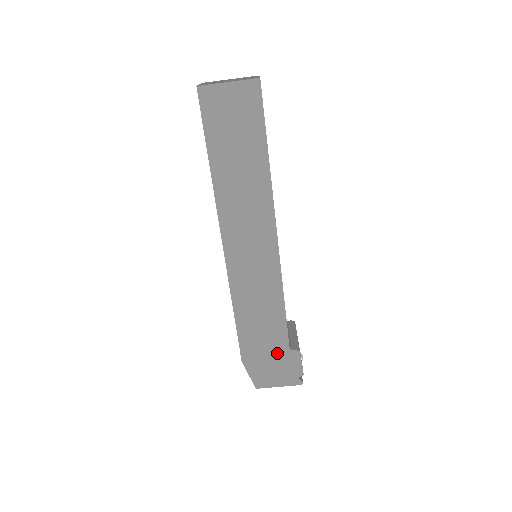
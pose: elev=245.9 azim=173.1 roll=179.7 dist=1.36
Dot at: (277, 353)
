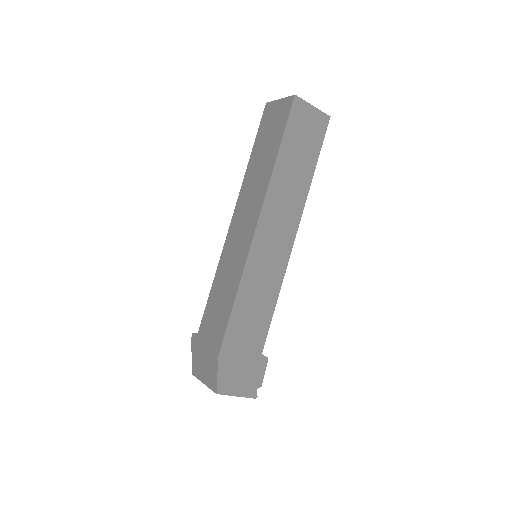
Dot at: (251, 355)
